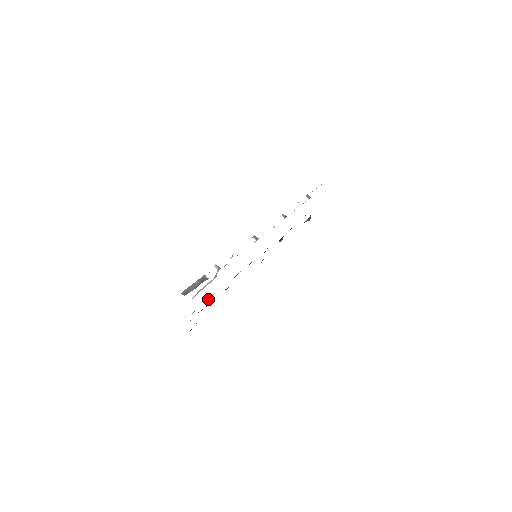
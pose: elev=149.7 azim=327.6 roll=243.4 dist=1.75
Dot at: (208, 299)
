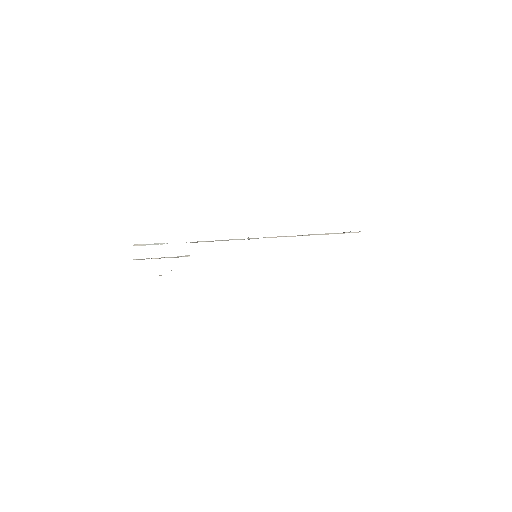
Dot at: occluded
